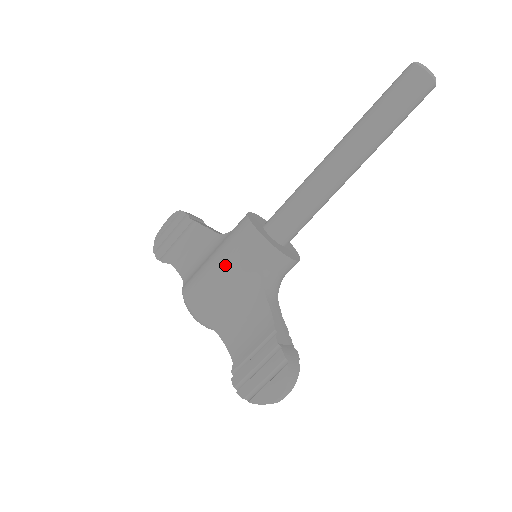
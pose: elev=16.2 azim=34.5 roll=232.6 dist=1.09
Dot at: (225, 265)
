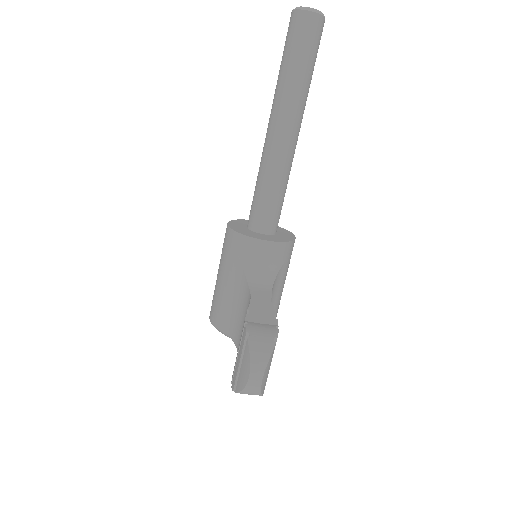
Dot at: (219, 269)
